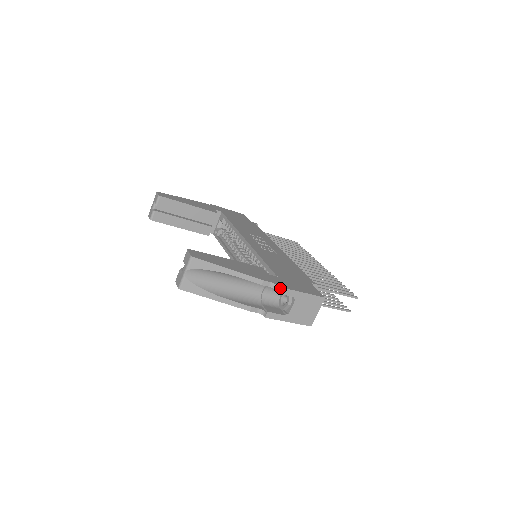
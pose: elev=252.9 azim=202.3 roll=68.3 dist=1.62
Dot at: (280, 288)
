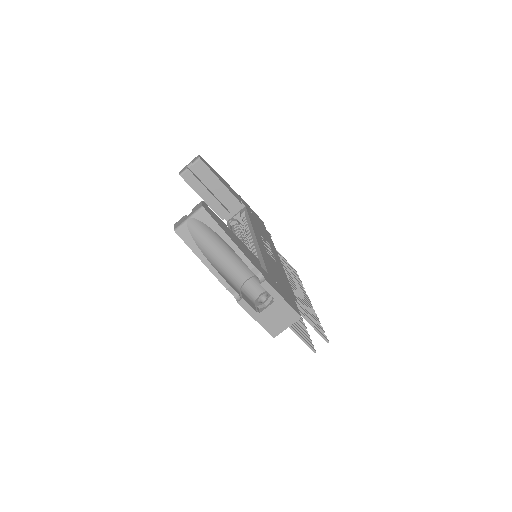
Dot at: (266, 282)
